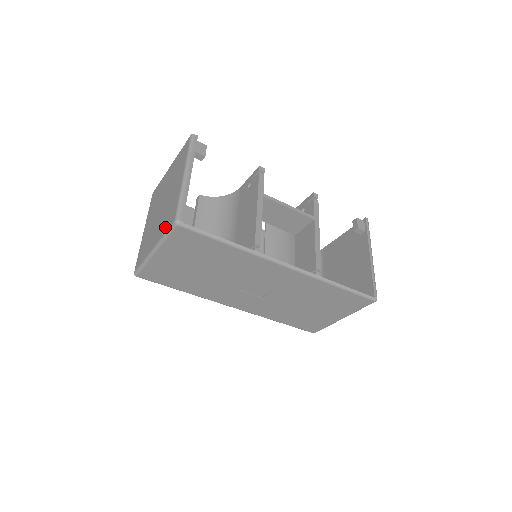
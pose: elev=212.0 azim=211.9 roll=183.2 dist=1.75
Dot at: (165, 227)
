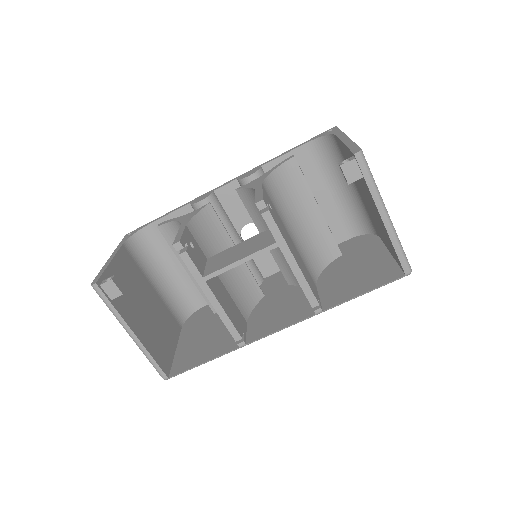
Dot at: occluded
